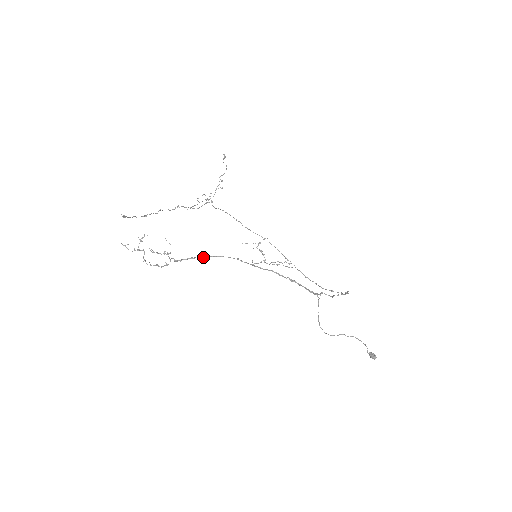
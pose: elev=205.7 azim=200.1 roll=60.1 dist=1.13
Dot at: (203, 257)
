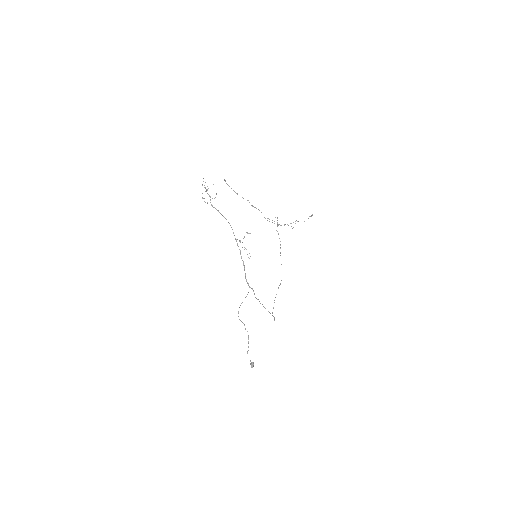
Dot at: occluded
